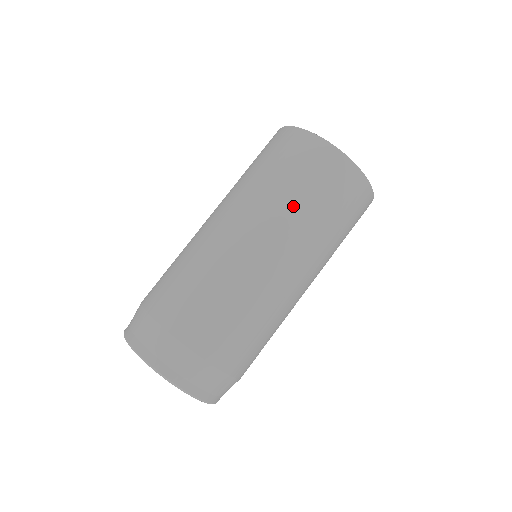
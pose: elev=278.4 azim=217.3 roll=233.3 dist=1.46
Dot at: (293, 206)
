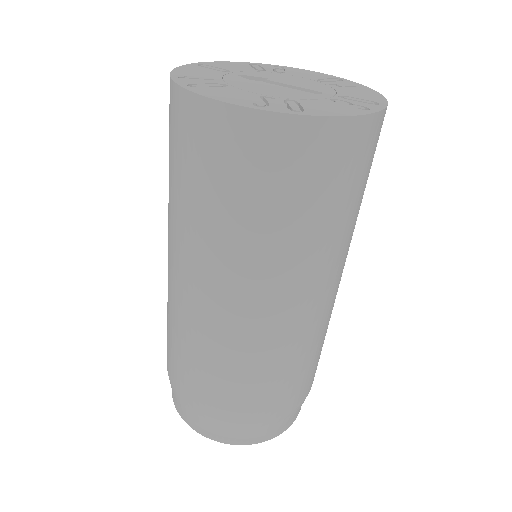
Dot at: (253, 240)
